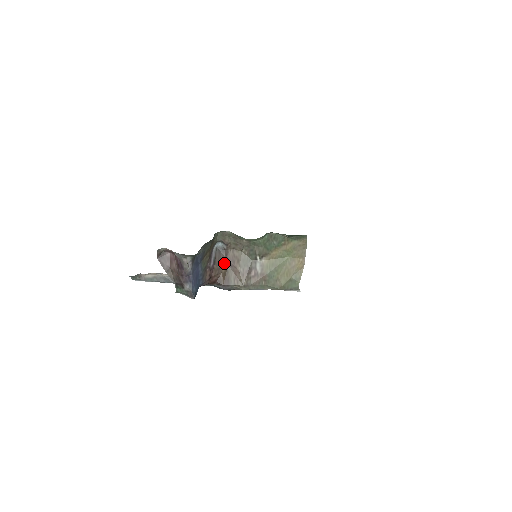
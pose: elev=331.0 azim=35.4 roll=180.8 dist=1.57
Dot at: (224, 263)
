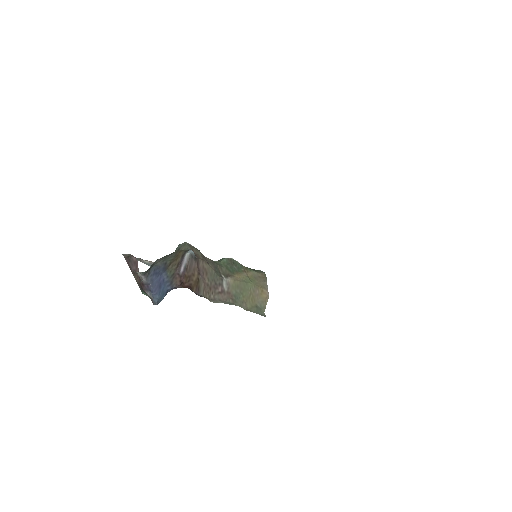
Dot at: (195, 271)
